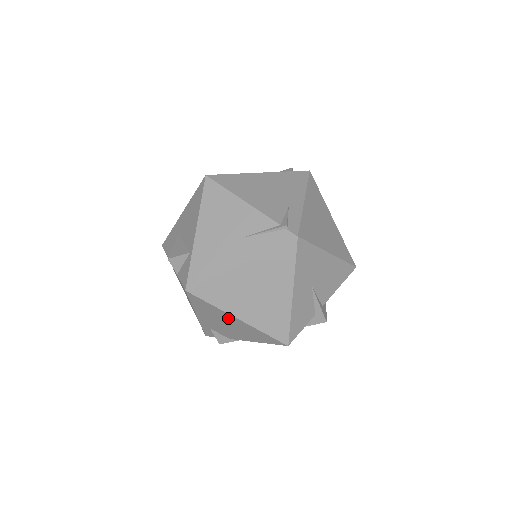
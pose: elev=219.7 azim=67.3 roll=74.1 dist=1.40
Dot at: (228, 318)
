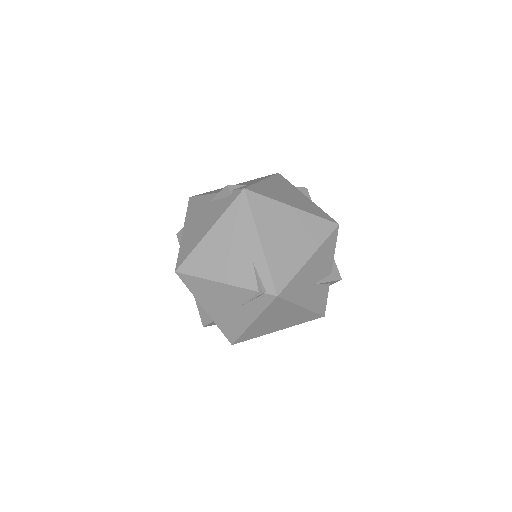
Dot at: occluded
